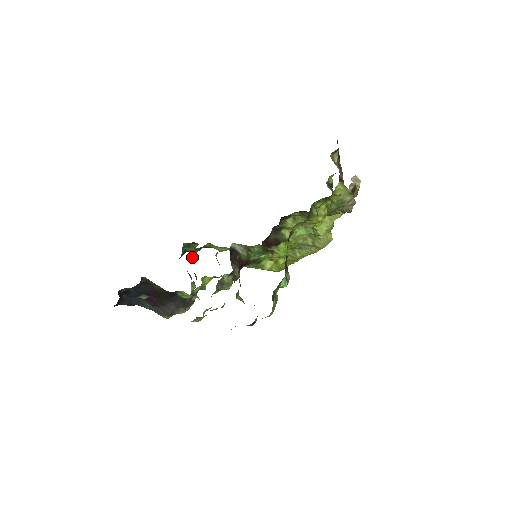
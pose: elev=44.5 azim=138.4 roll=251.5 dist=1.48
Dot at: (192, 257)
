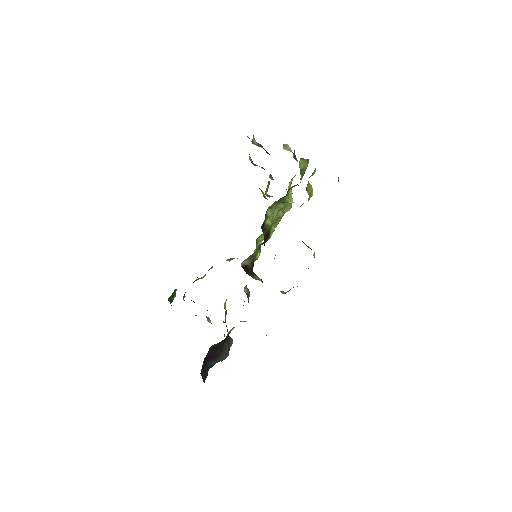
Dot at: (193, 301)
